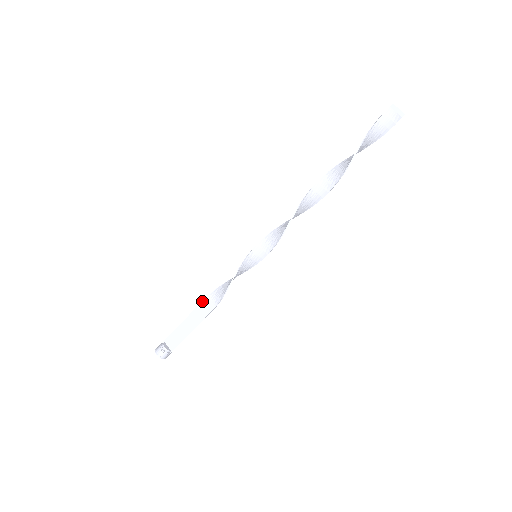
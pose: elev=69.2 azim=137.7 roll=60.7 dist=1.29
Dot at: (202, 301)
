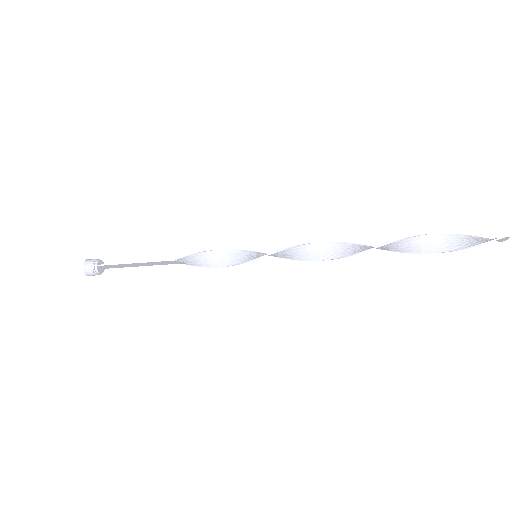
Dot at: (166, 261)
